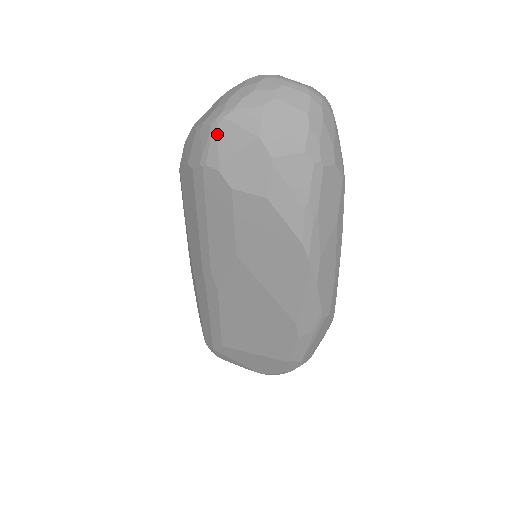
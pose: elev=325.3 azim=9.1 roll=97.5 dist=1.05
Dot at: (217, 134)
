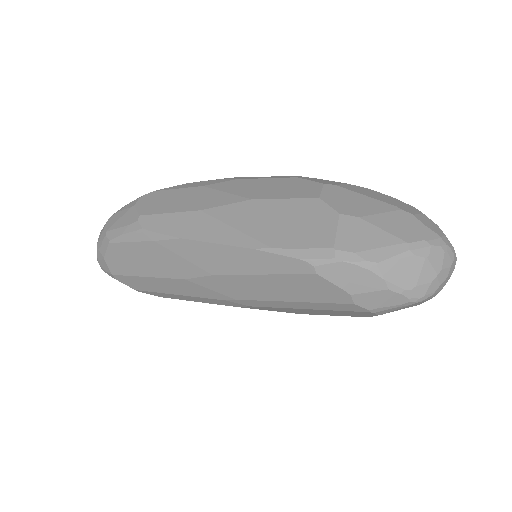
Dot at: (407, 306)
